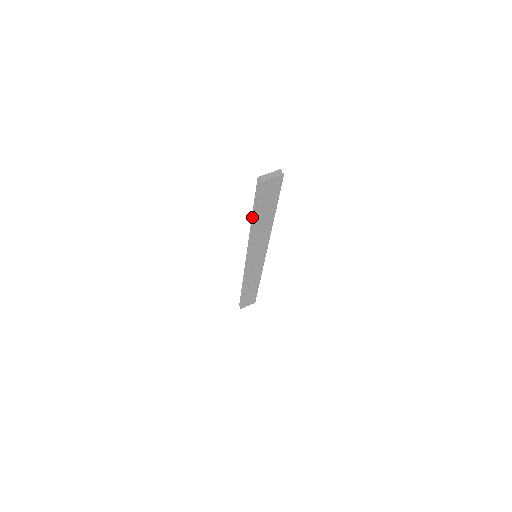
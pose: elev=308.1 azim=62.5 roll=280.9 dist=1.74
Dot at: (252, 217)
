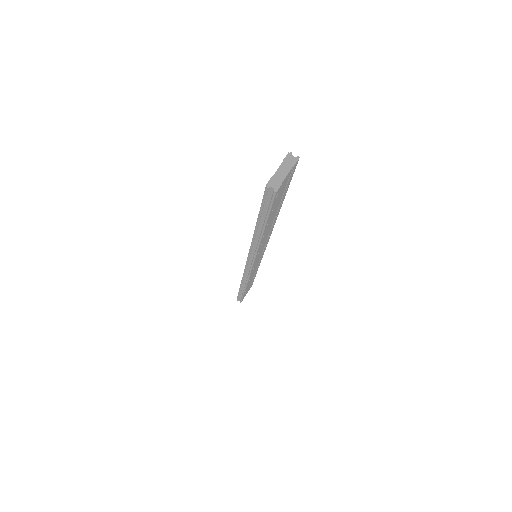
Dot at: (256, 230)
